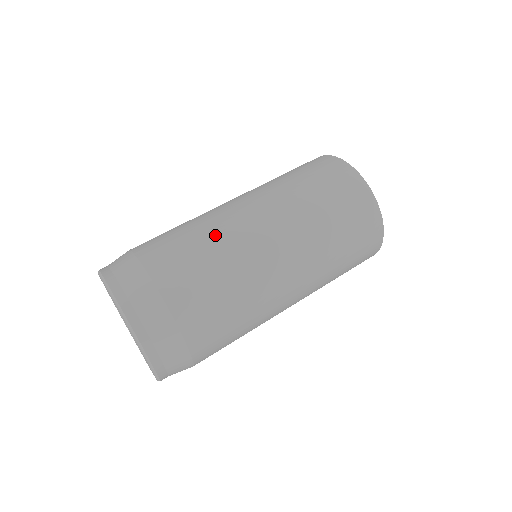
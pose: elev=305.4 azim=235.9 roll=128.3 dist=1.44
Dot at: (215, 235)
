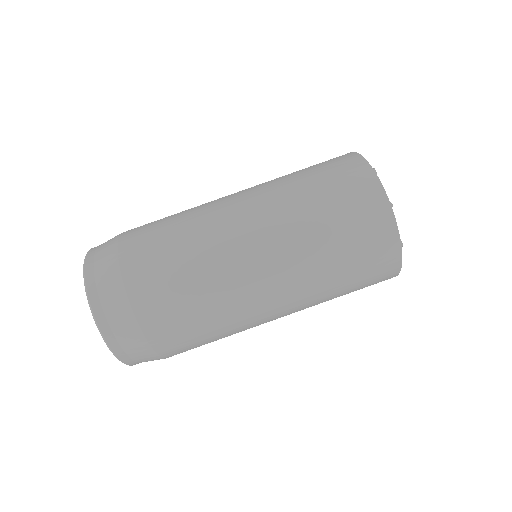
Dot at: (197, 239)
